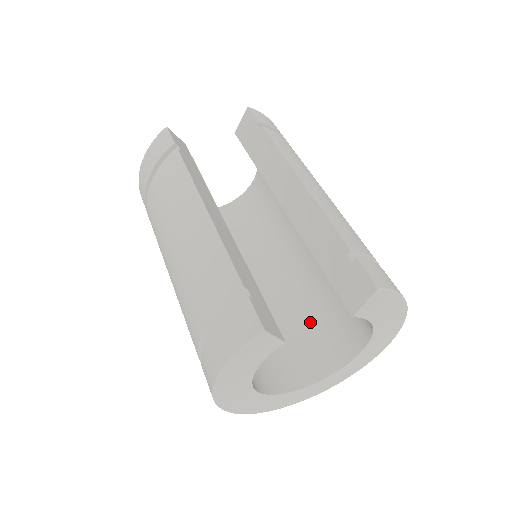
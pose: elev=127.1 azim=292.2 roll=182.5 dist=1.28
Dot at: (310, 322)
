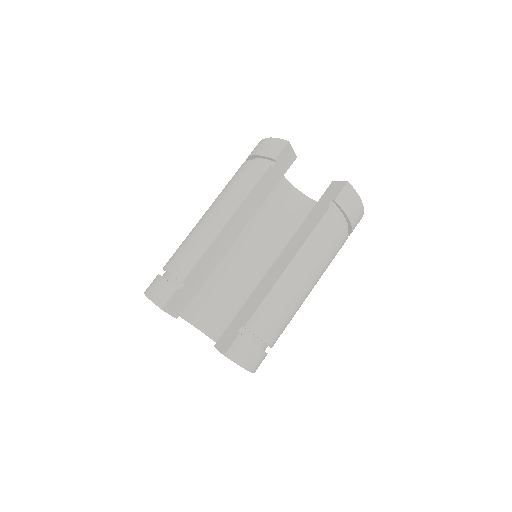
Dot at: occluded
